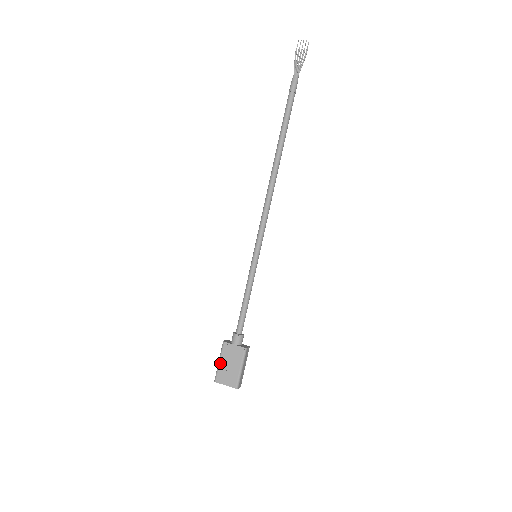
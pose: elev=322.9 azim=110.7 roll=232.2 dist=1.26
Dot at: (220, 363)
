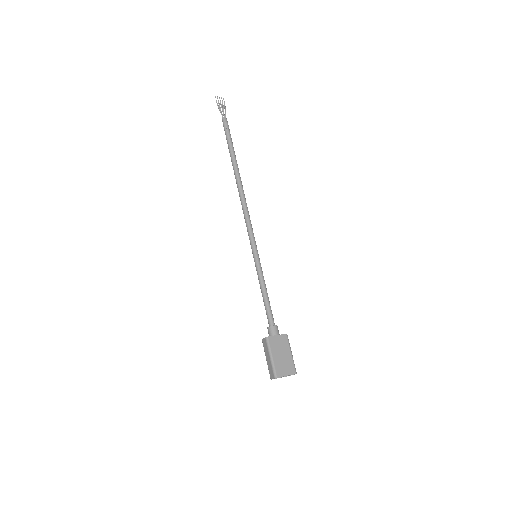
Dot at: (273, 358)
